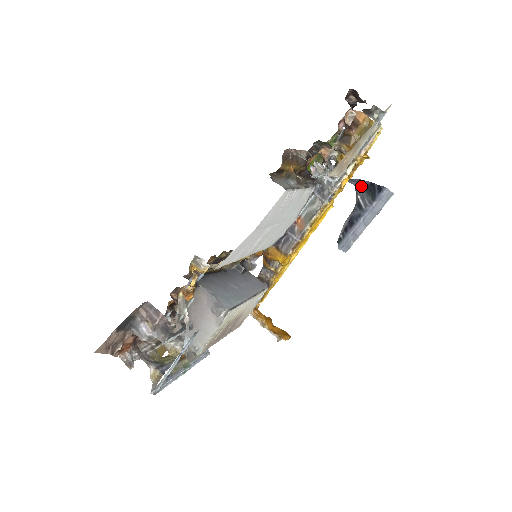
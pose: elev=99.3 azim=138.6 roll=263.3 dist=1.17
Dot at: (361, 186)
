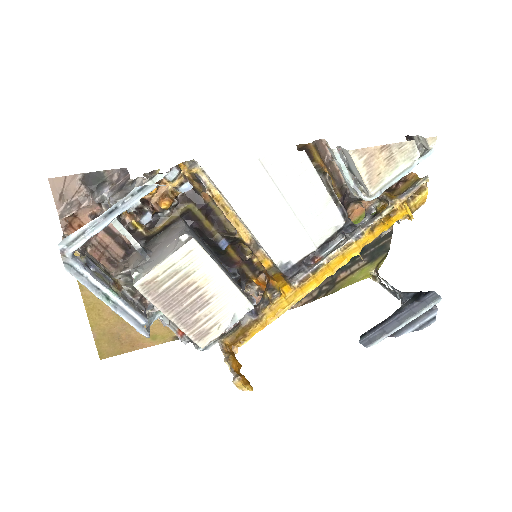
Dot at: (407, 295)
